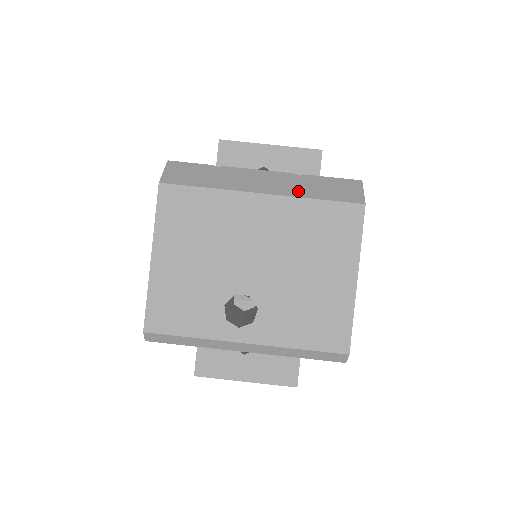
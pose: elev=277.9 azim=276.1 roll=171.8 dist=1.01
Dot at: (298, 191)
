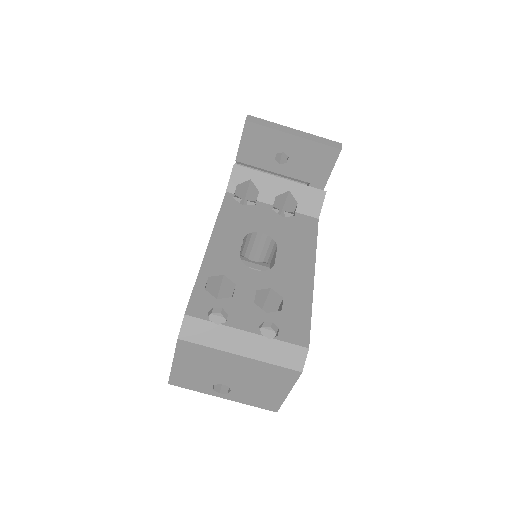
Dot at: (264, 356)
